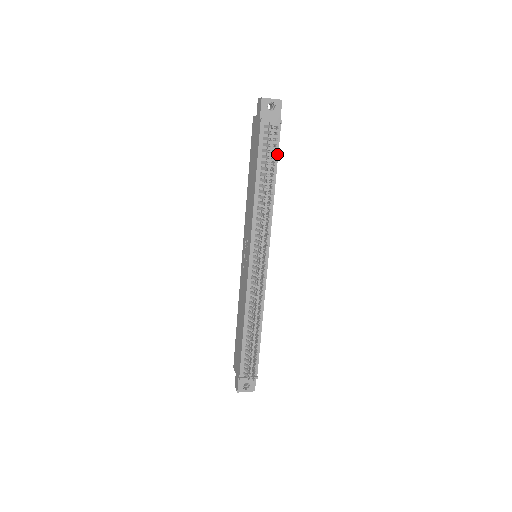
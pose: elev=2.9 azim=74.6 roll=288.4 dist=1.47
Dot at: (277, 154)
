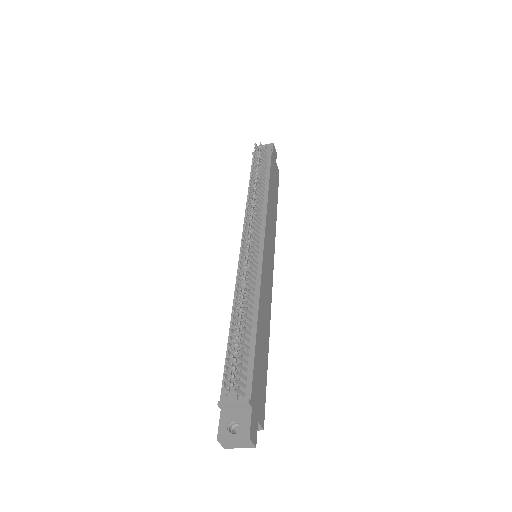
Dot at: (269, 169)
